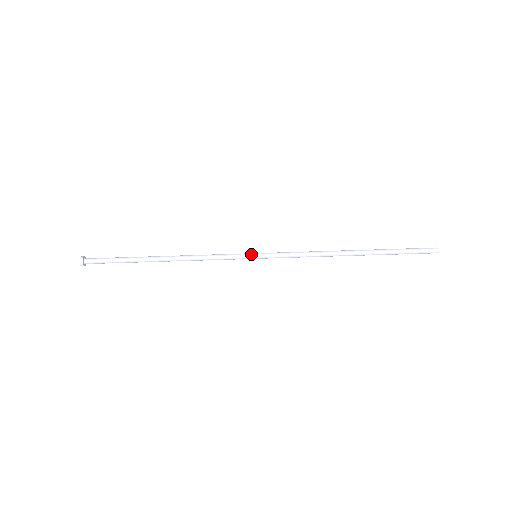
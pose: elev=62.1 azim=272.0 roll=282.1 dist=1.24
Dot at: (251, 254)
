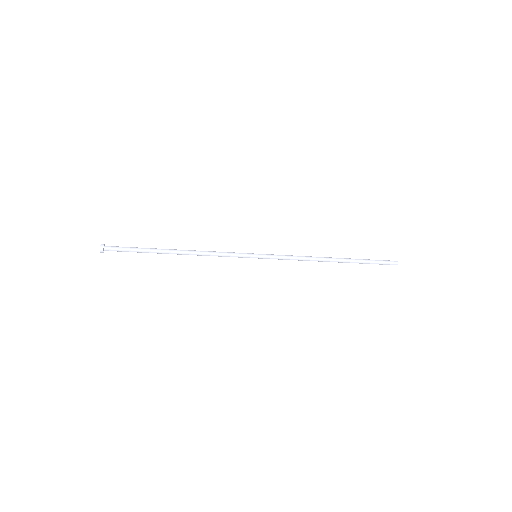
Dot at: (252, 255)
